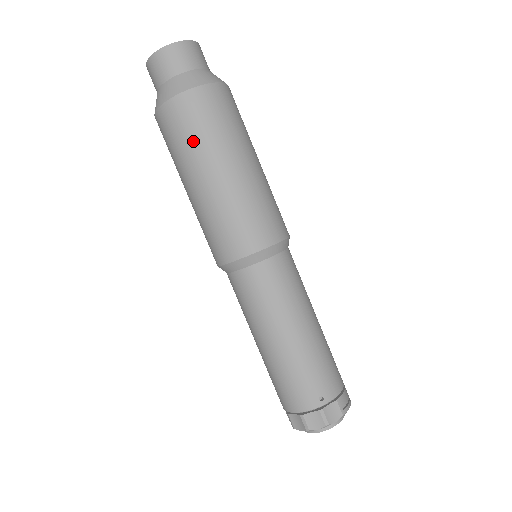
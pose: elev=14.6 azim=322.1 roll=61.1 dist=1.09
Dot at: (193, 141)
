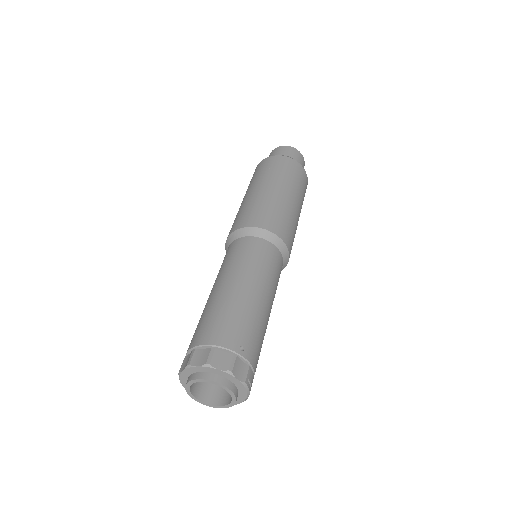
Dot at: (280, 173)
